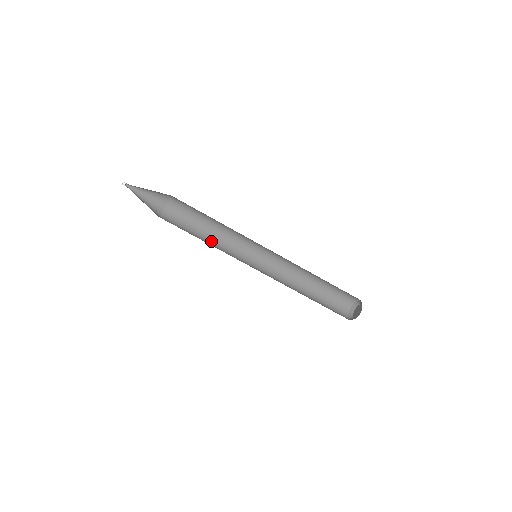
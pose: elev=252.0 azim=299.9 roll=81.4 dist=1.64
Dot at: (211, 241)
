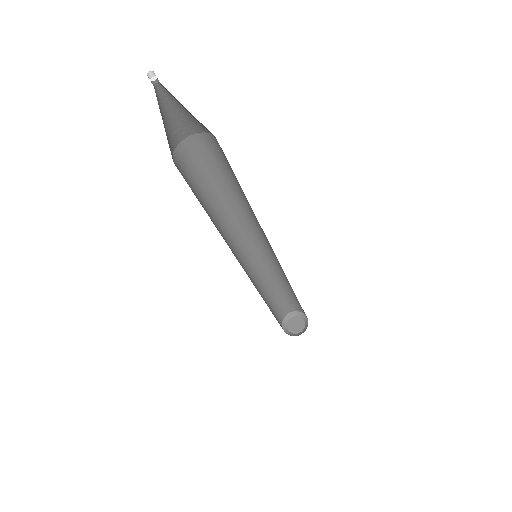
Dot at: (218, 211)
